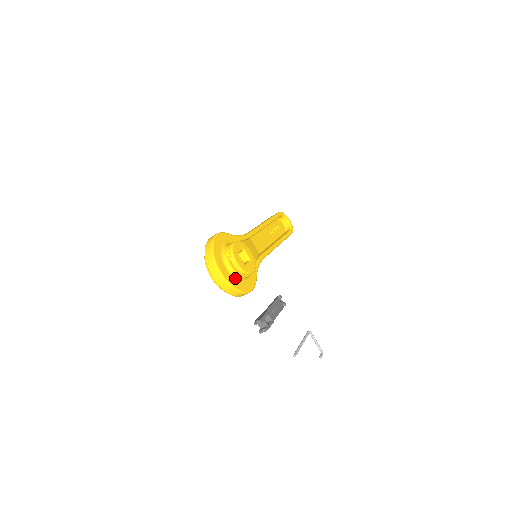
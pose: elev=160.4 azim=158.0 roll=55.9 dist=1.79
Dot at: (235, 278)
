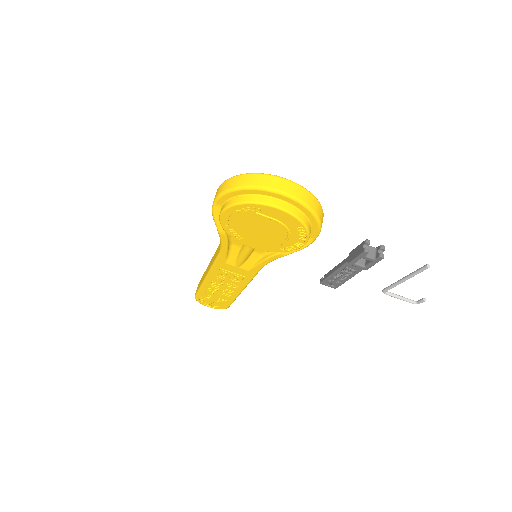
Dot at: occluded
